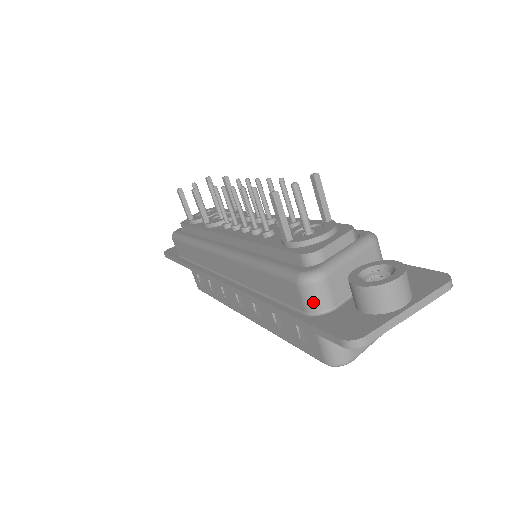
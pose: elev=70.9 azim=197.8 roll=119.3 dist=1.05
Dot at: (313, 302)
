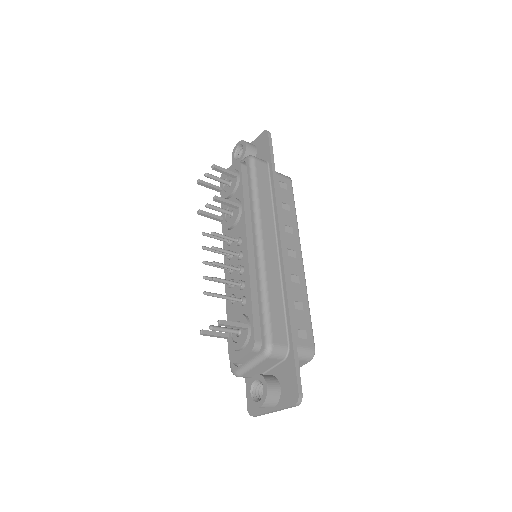
Dot at: occluded
